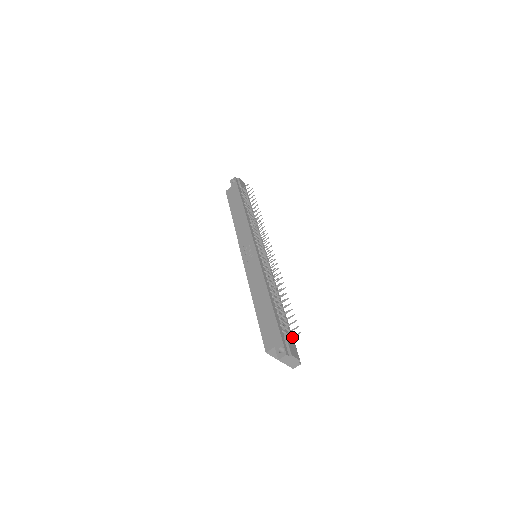
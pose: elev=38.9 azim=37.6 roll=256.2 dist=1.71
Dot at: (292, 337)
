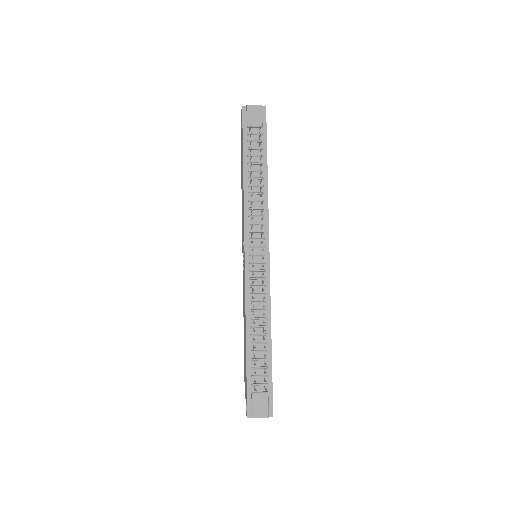
Dot at: (264, 388)
